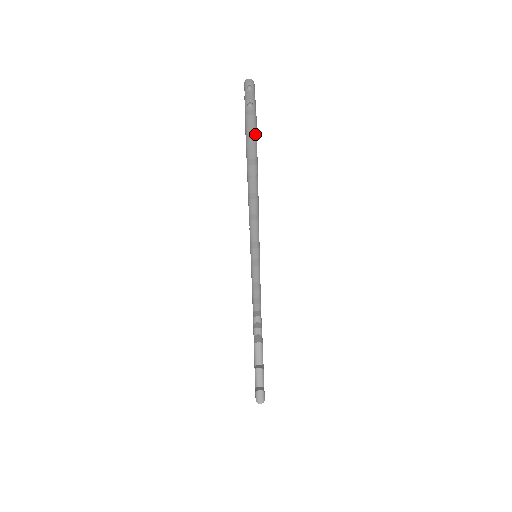
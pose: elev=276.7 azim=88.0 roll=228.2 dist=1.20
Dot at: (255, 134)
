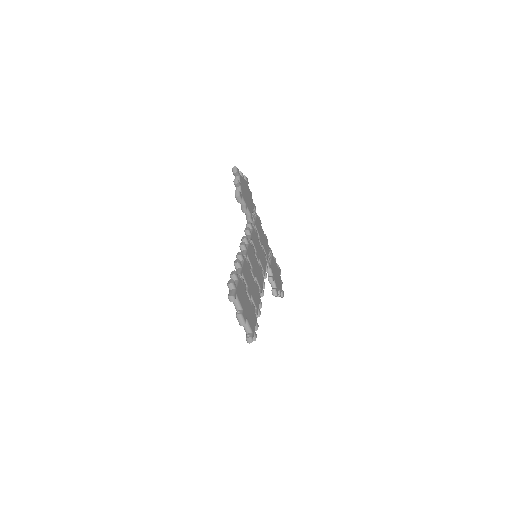
Dot at: (254, 335)
